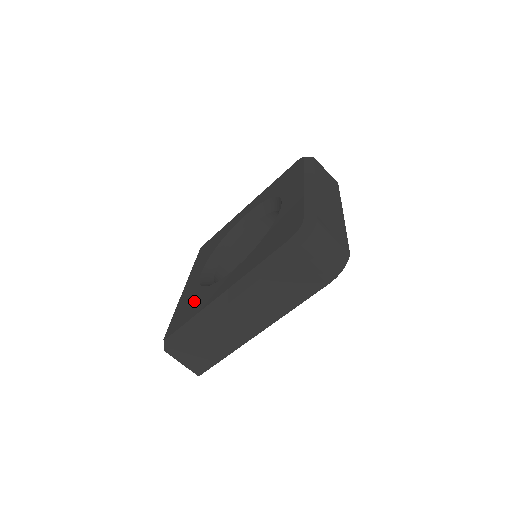
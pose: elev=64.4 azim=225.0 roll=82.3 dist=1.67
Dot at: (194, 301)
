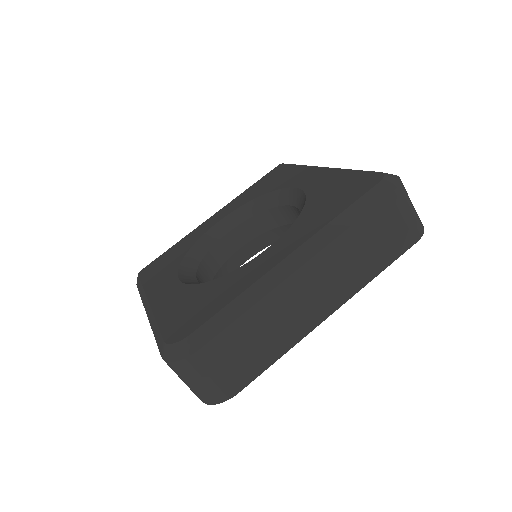
Dot at: (169, 262)
